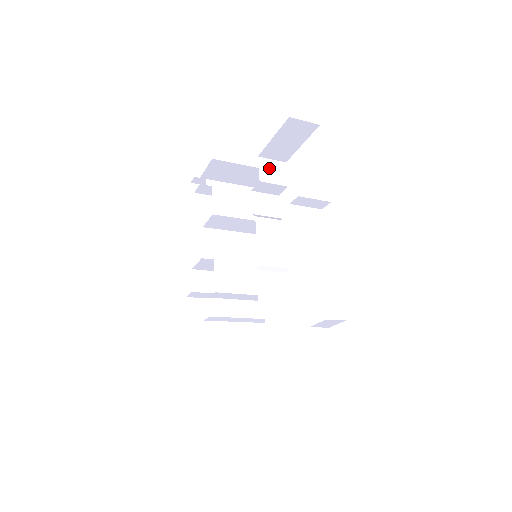
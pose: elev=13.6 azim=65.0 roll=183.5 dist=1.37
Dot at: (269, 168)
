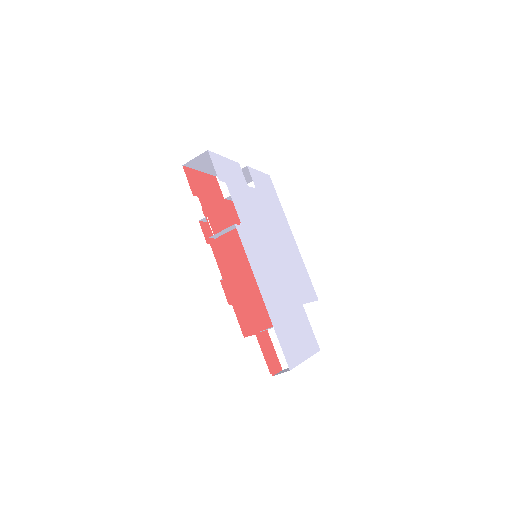
Dot at: occluded
